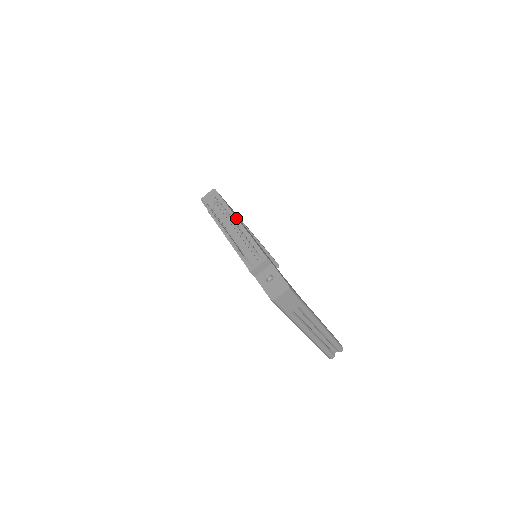
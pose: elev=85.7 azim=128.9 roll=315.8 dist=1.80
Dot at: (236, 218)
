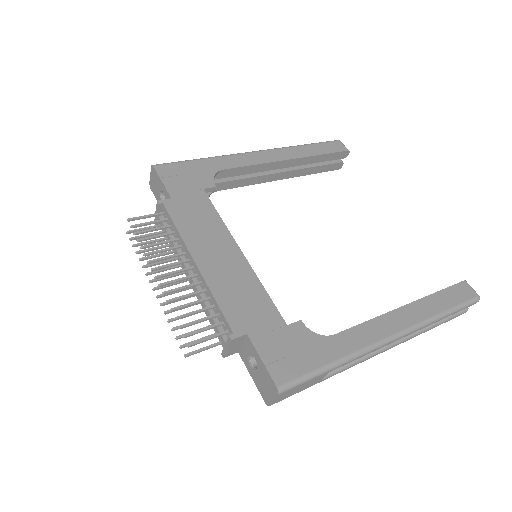
Dot at: (182, 241)
